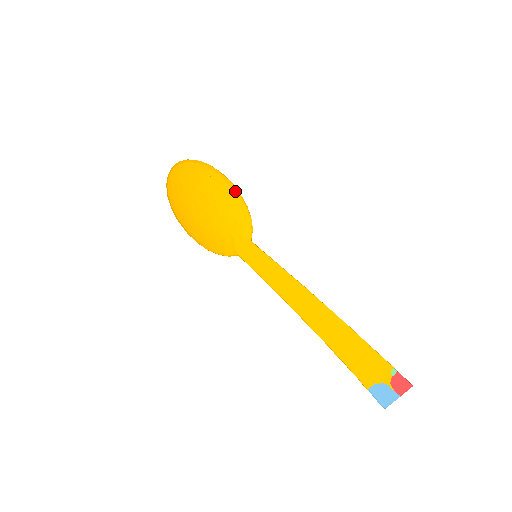
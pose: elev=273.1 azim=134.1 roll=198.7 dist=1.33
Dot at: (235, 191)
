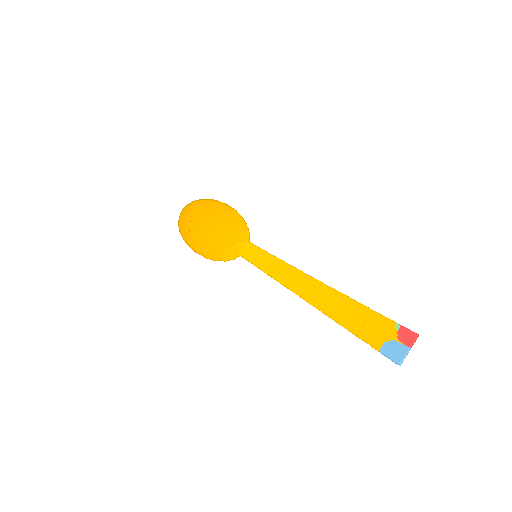
Dot at: (232, 209)
